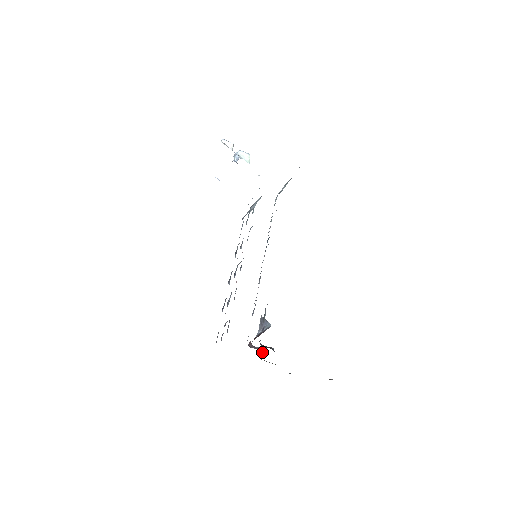
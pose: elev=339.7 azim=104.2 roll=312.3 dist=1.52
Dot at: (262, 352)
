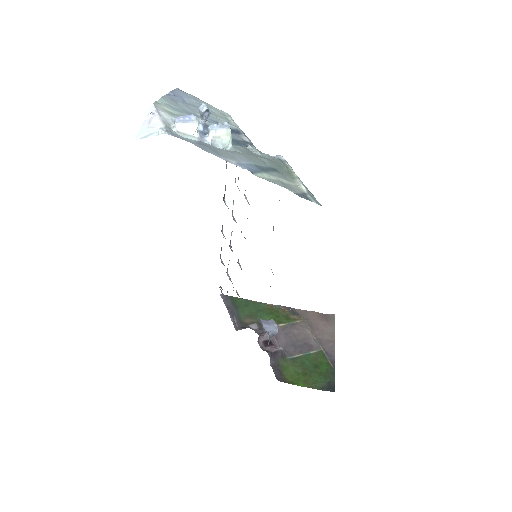
Dot at: occluded
